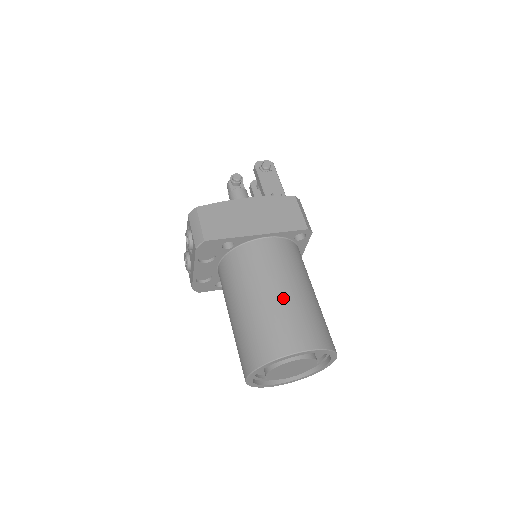
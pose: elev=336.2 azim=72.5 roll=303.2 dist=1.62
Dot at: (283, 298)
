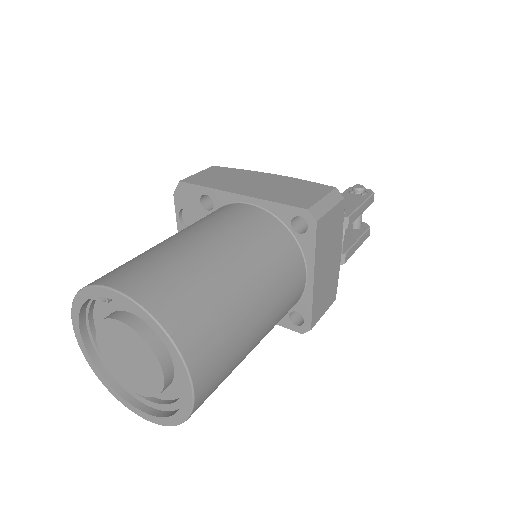
Dot at: (181, 244)
